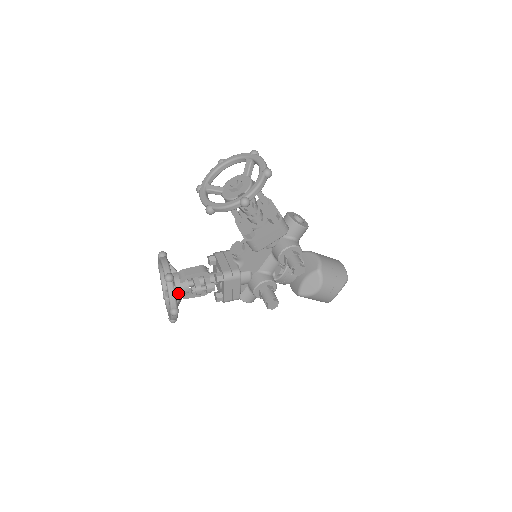
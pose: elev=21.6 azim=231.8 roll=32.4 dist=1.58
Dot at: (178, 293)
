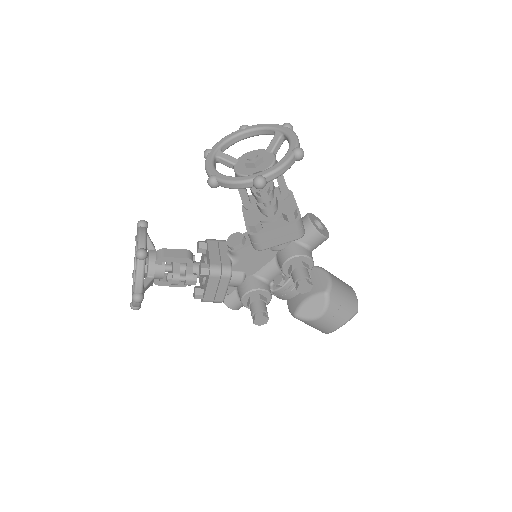
Dot at: (149, 276)
